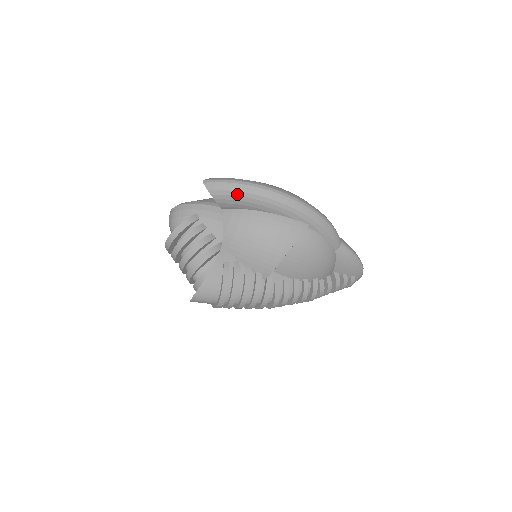
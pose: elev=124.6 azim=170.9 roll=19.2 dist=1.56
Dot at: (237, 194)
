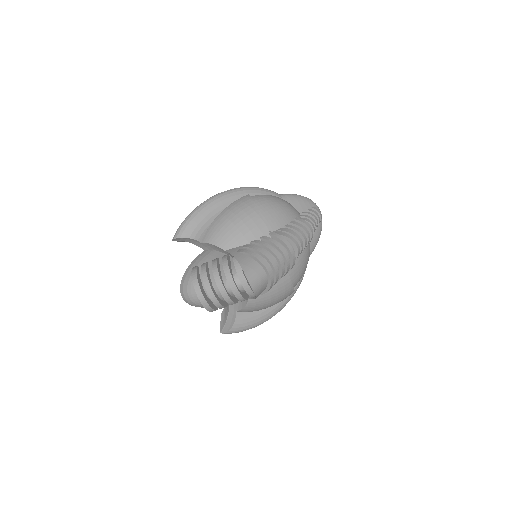
Dot at: (195, 219)
